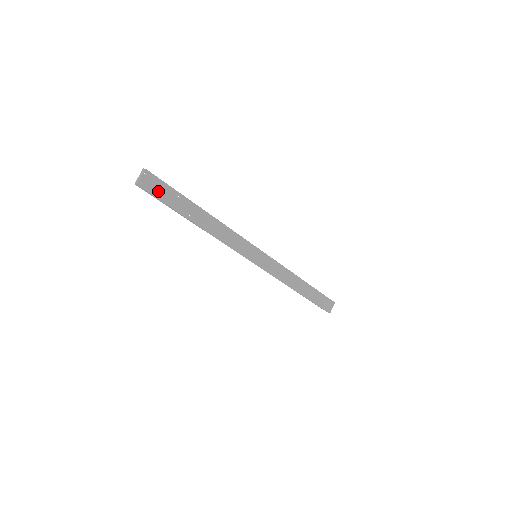
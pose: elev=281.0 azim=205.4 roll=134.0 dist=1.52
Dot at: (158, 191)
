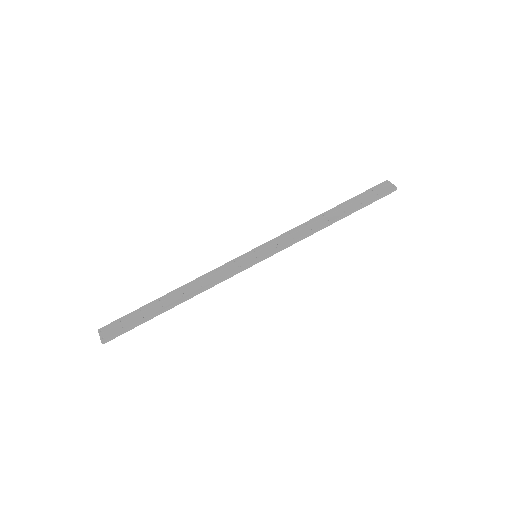
Dot at: (121, 327)
